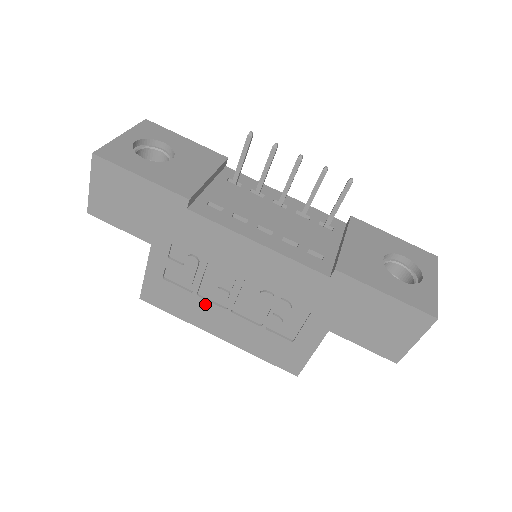
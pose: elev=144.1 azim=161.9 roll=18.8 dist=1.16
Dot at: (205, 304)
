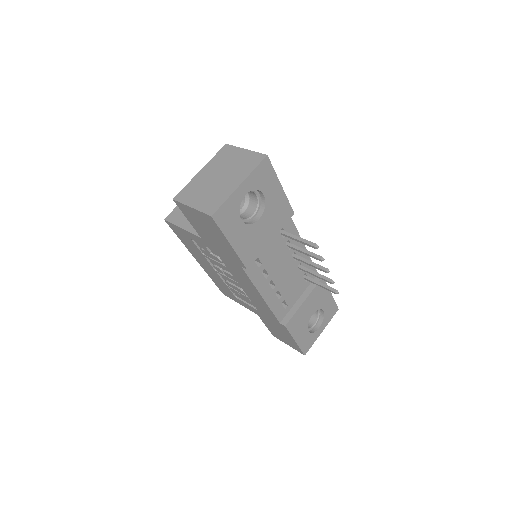
Dot at: (205, 259)
